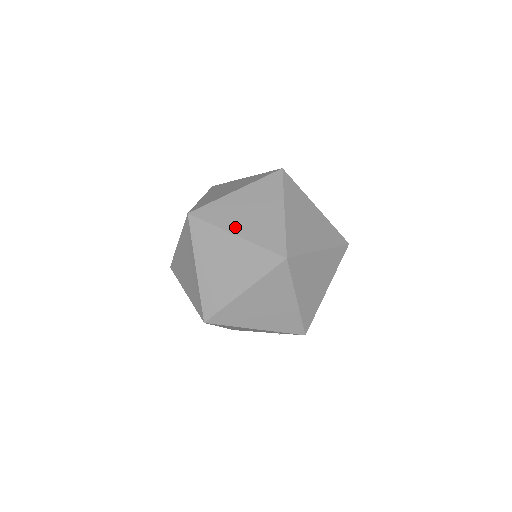
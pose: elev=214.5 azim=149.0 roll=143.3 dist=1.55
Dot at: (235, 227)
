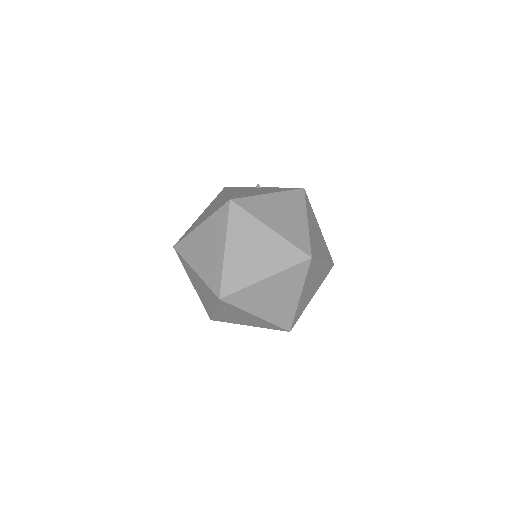
Dot at: (259, 274)
